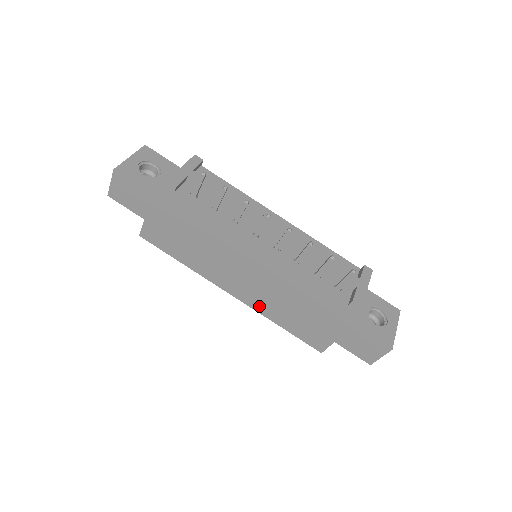
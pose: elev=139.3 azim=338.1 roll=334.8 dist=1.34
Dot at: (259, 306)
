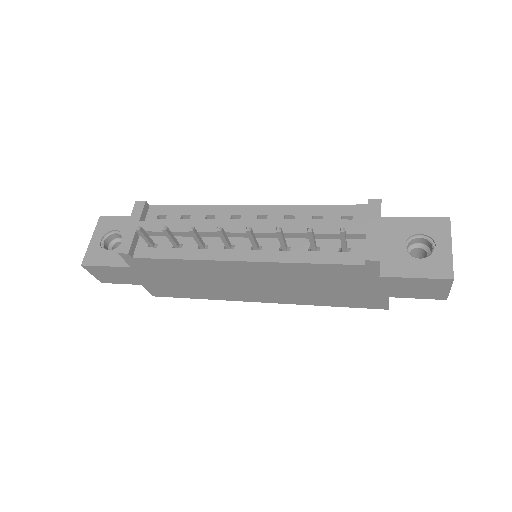
Dot at: (293, 300)
